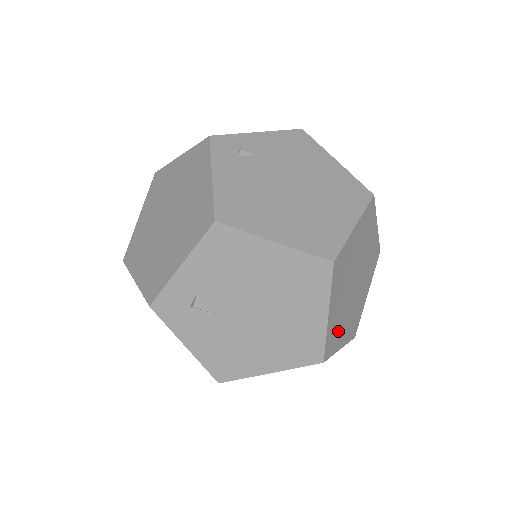
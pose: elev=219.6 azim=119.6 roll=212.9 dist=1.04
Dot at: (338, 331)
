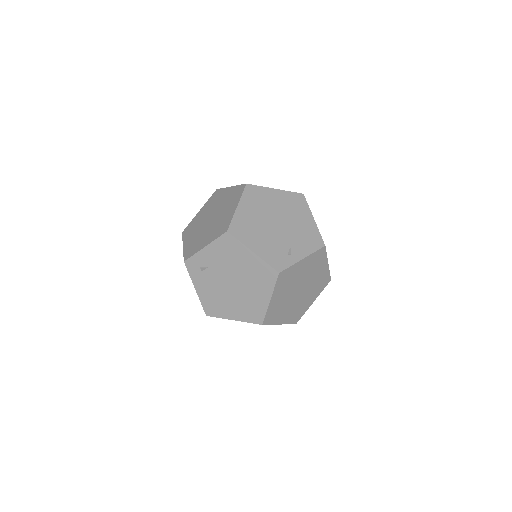
Dot at: (301, 308)
